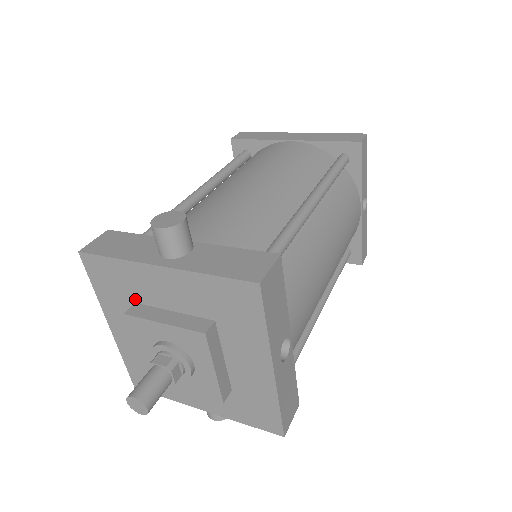
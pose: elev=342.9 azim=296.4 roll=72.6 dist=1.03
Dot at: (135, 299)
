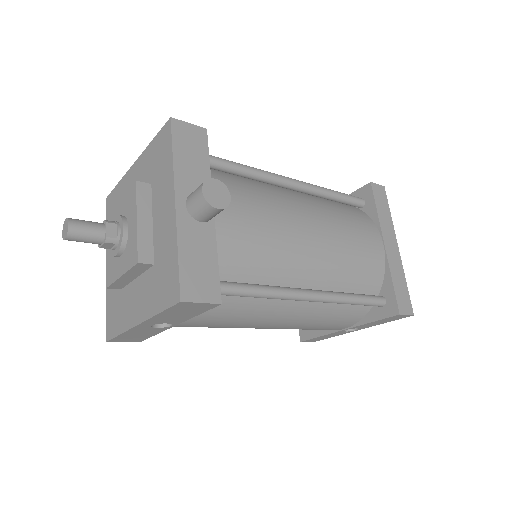
Dot at: (153, 184)
